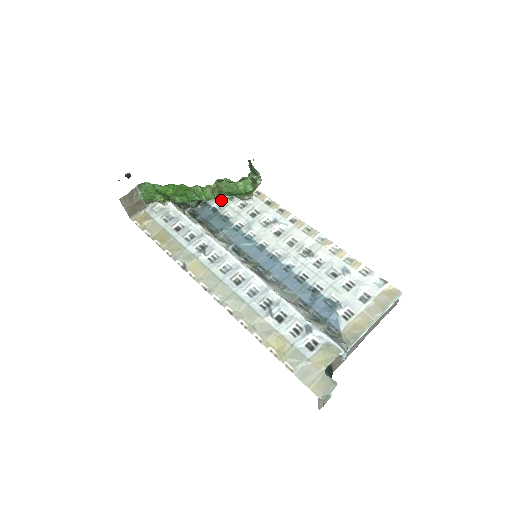
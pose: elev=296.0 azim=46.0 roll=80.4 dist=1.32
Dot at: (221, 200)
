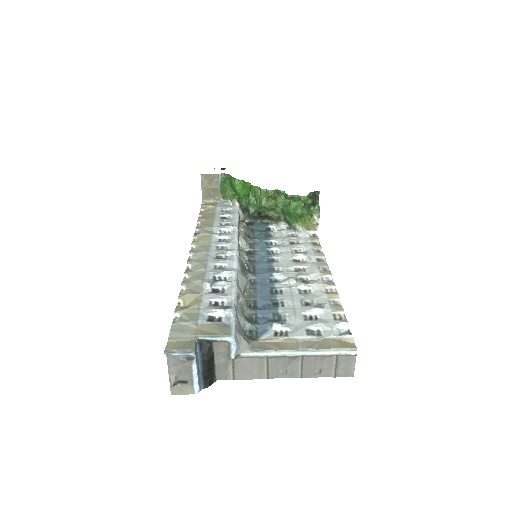
Dot at: (280, 226)
